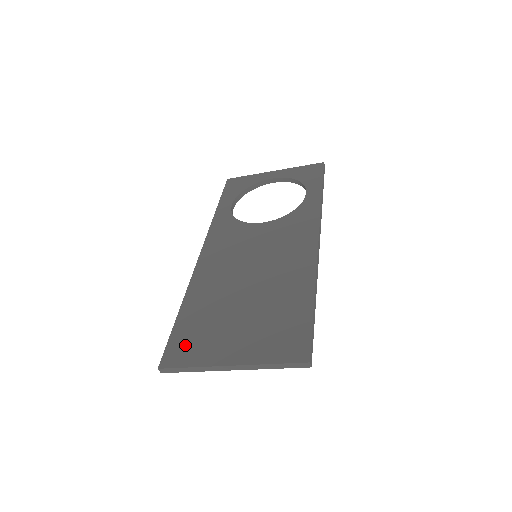
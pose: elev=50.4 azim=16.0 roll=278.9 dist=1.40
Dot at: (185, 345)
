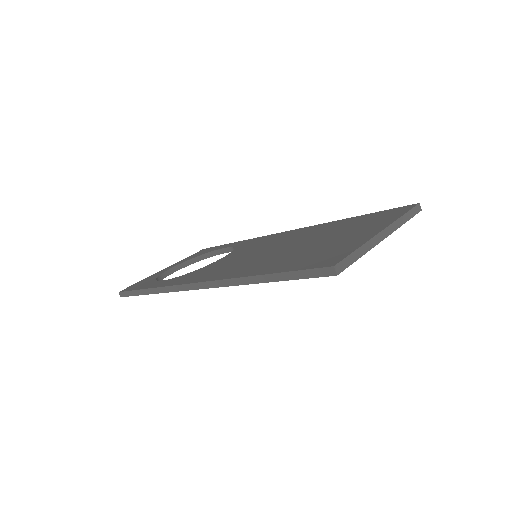
Dot at: (321, 258)
